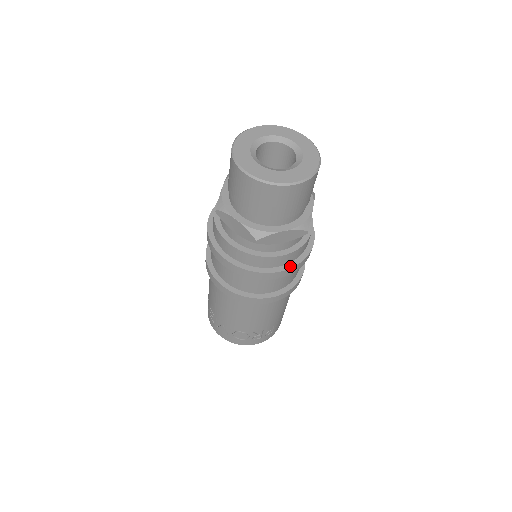
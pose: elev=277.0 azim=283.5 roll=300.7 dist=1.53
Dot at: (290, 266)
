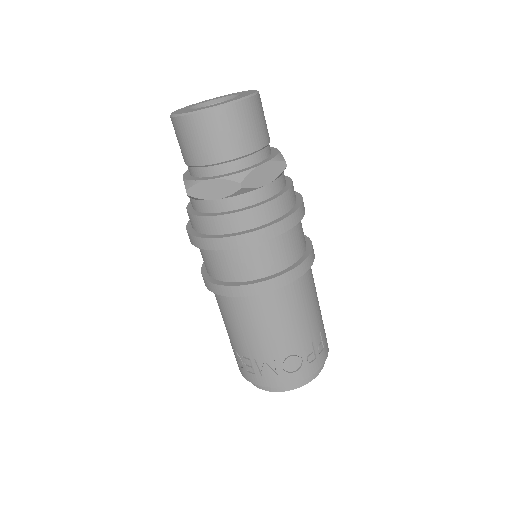
Dot at: (291, 212)
